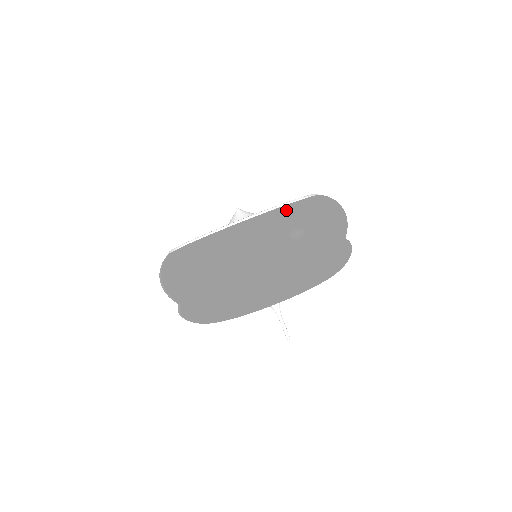
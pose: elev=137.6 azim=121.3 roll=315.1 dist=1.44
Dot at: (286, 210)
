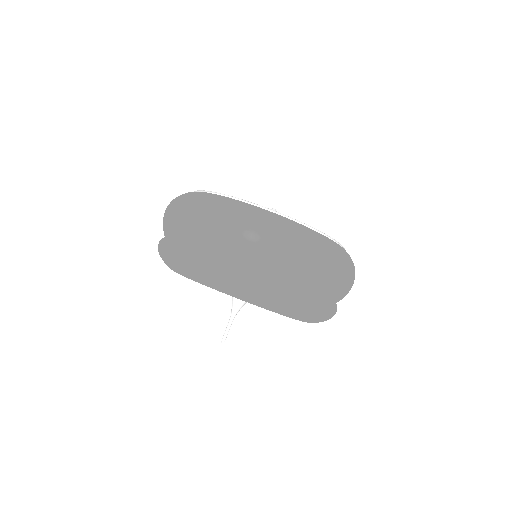
Dot at: (266, 214)
